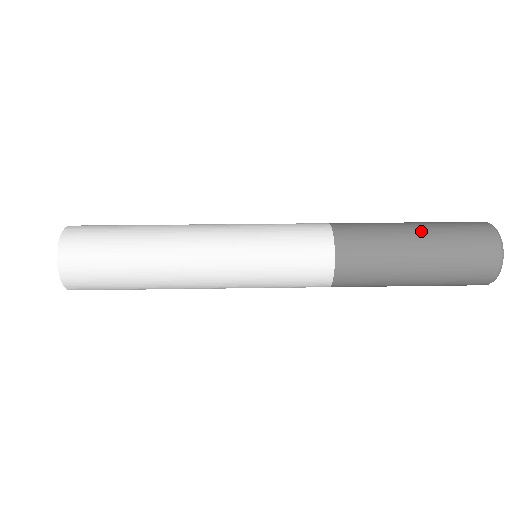
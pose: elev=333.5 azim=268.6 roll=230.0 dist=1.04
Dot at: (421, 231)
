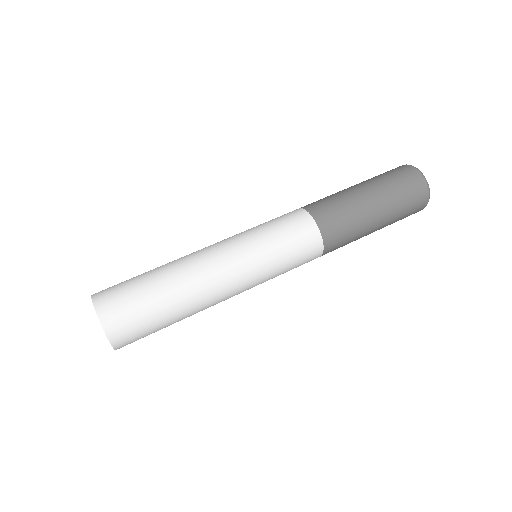
Dot at: (382, 220)
